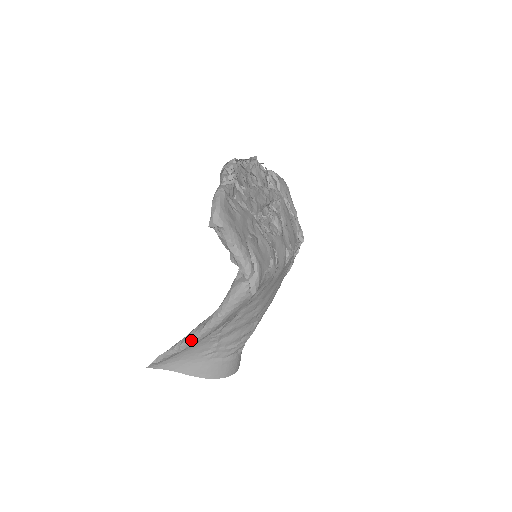
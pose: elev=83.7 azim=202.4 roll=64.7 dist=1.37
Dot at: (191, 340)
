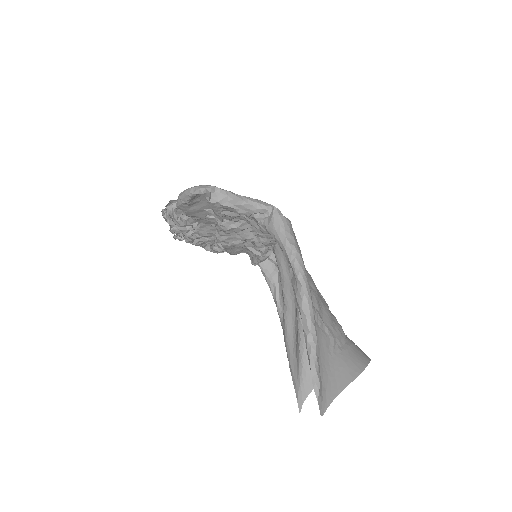
Dot at: (308, 310)
